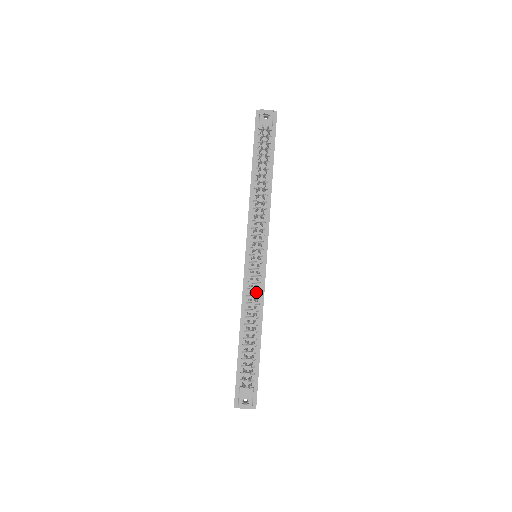
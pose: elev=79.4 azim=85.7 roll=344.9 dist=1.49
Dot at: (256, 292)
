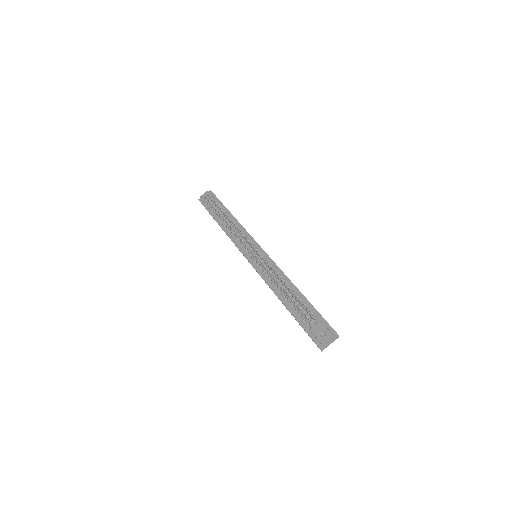
Dot at: occluded
